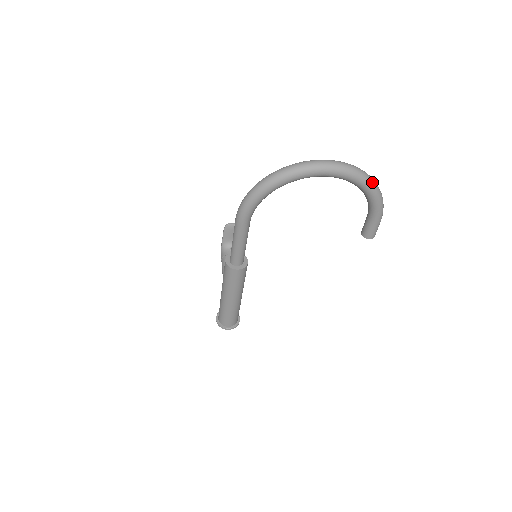
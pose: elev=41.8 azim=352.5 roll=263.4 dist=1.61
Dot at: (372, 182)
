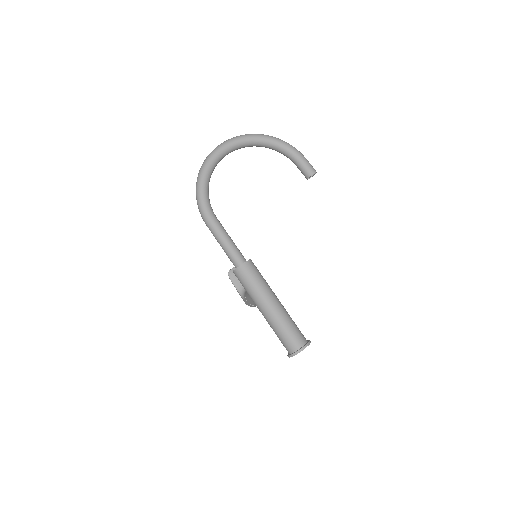
Dot at: (265, 135)
